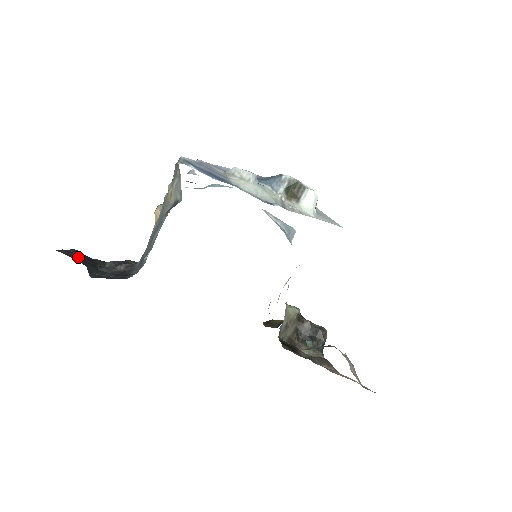
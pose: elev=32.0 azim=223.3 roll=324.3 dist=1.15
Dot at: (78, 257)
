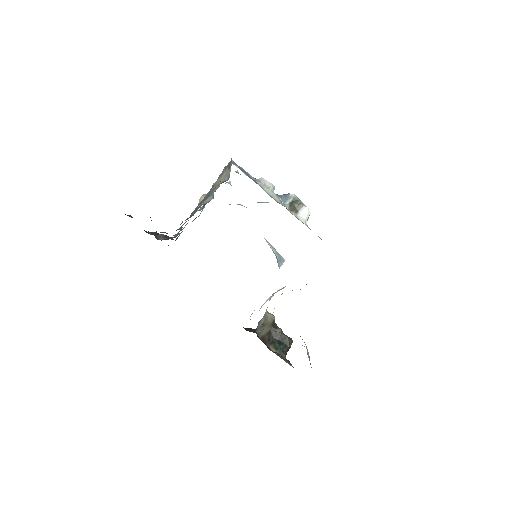
Dot at: occluded
